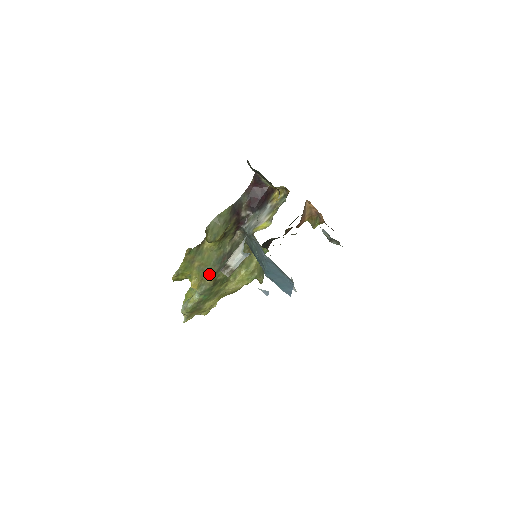
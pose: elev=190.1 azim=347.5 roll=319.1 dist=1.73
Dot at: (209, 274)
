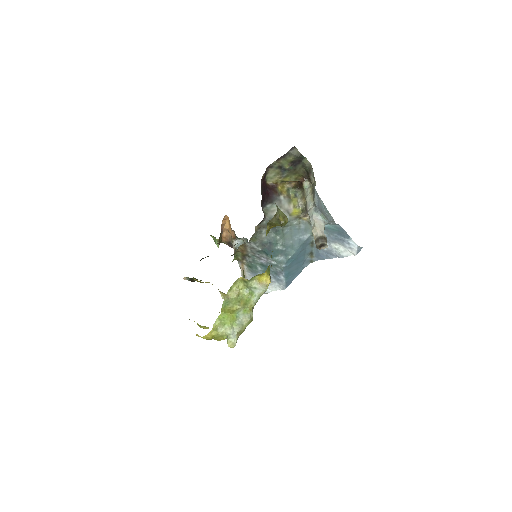
Dot at: occluded
